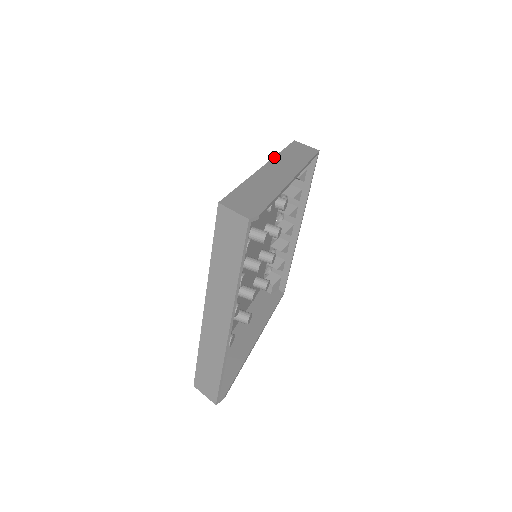
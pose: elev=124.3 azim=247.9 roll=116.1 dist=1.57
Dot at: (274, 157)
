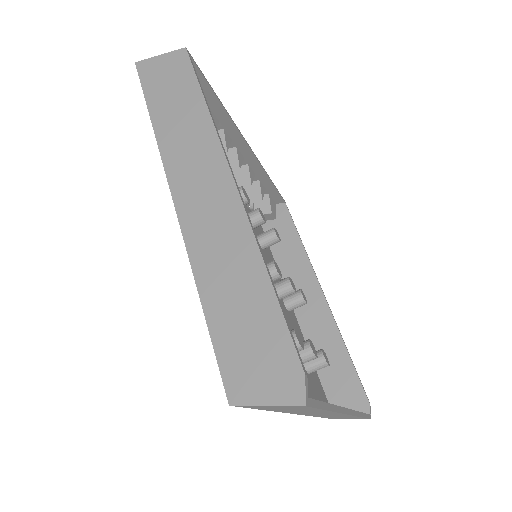
Dot at: (160, 154)
